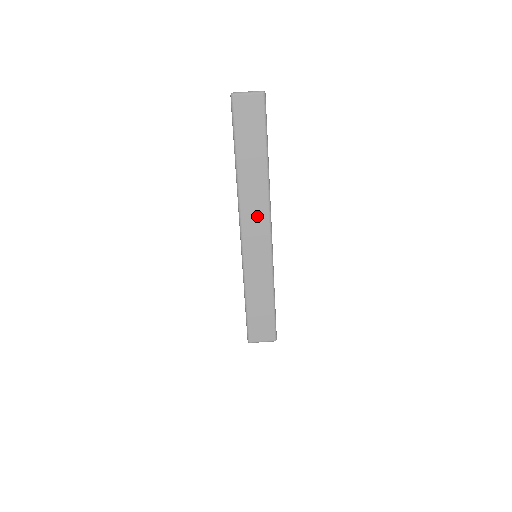
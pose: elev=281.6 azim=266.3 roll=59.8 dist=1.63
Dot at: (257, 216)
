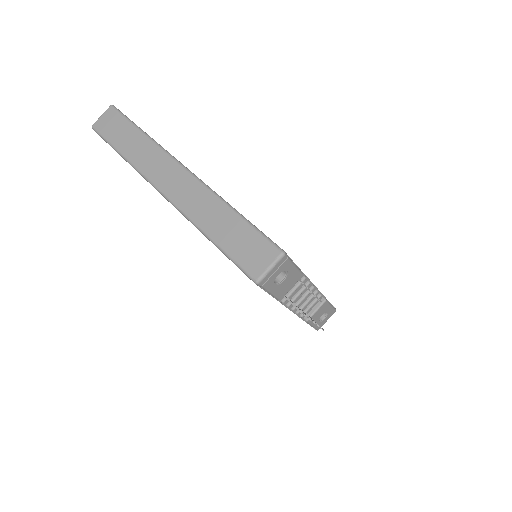
Dot at: (165, 170)
